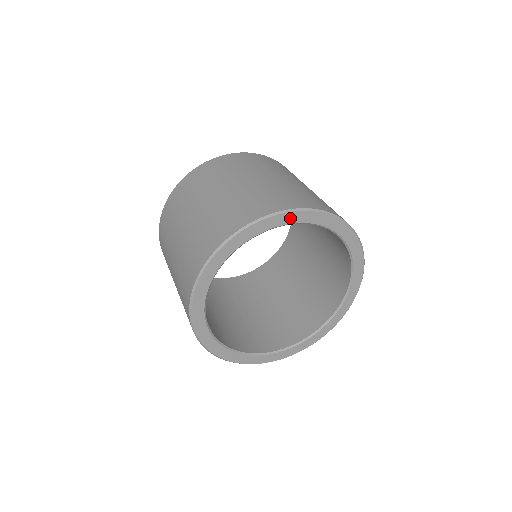
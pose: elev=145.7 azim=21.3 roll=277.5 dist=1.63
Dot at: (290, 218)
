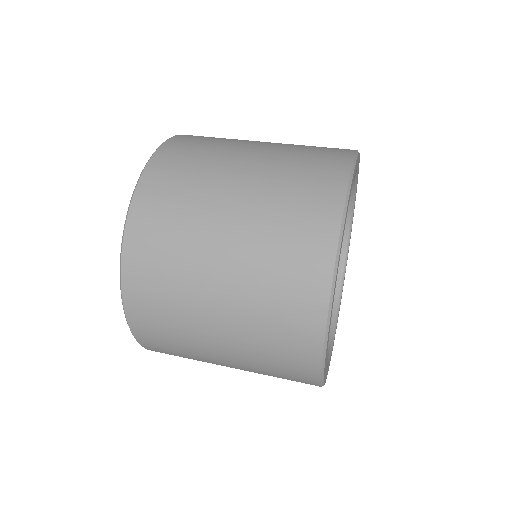
Dot at: (357, 179)
